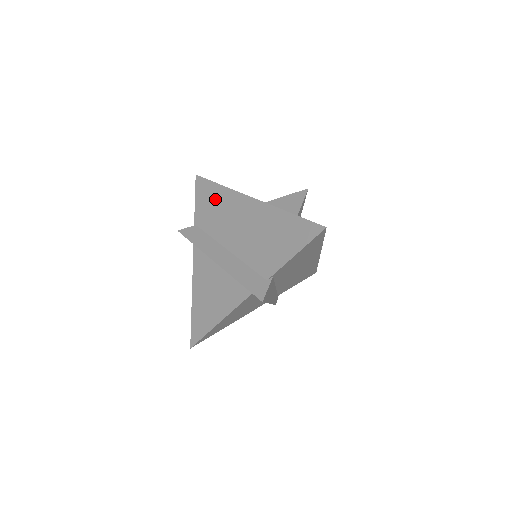
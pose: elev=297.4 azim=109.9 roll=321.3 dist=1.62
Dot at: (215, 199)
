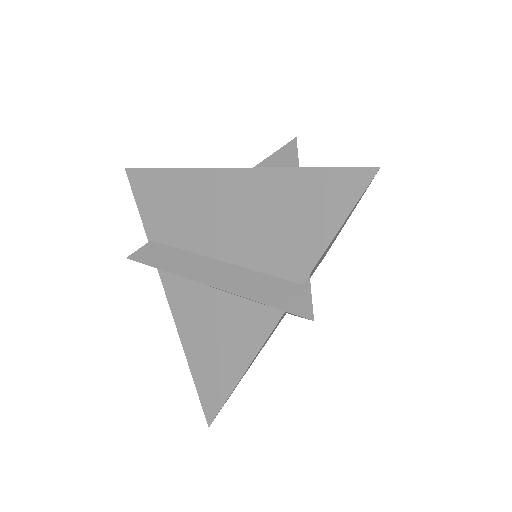
Dot at: (168, 192)
